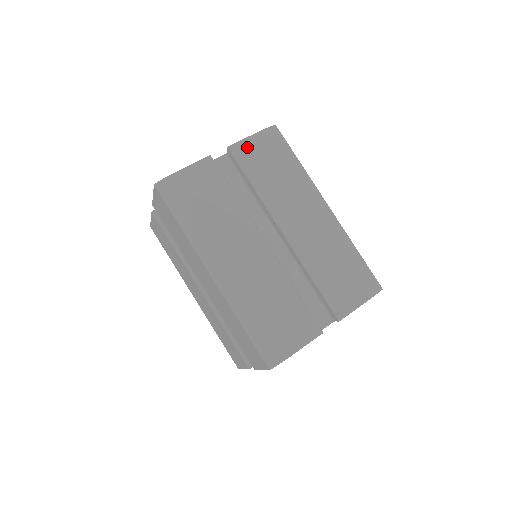
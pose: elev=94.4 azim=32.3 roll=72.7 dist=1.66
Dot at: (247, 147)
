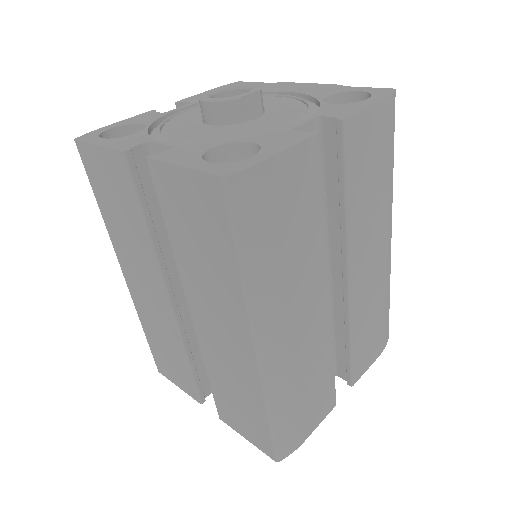
Dot at: (362, 127)
